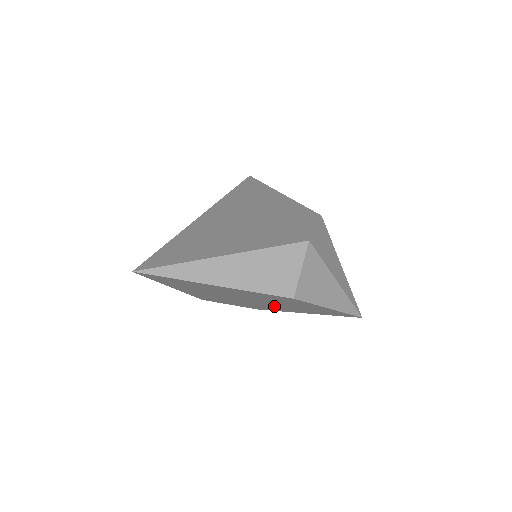
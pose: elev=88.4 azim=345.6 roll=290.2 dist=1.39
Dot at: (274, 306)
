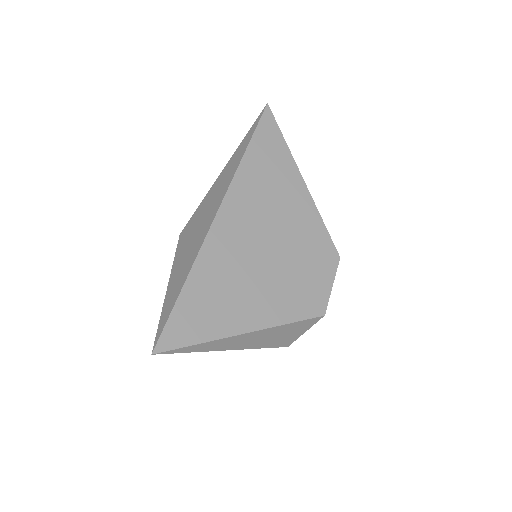
Dot at: occluded
